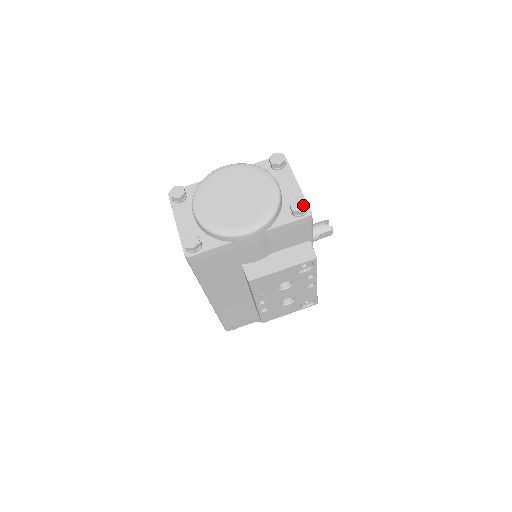
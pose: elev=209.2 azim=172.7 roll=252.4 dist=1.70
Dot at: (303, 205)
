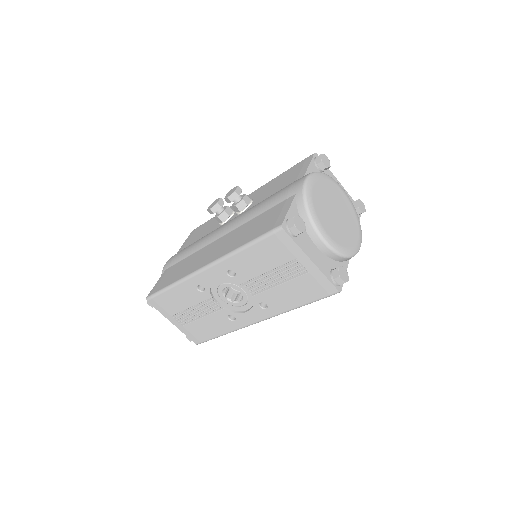
Dot at: (363, 205)
